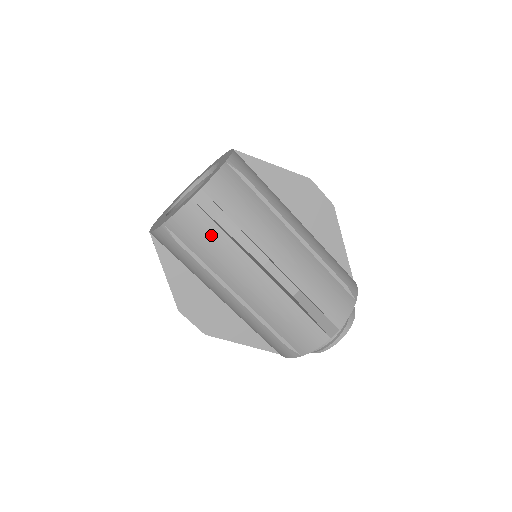
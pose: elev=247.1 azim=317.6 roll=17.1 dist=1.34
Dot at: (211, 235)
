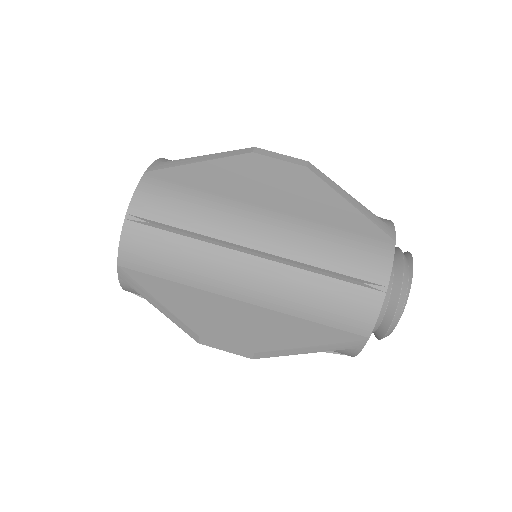
Dot at: (185, 195)
